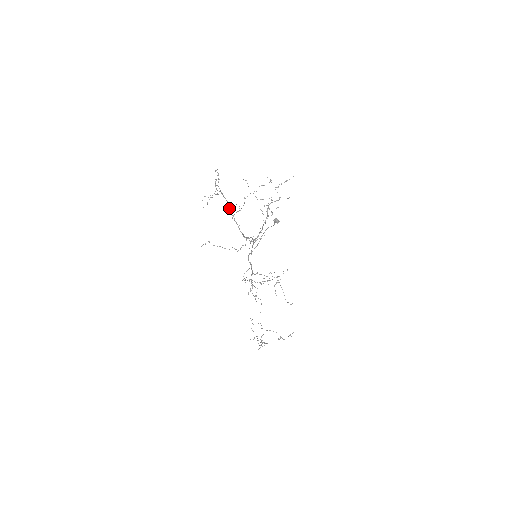
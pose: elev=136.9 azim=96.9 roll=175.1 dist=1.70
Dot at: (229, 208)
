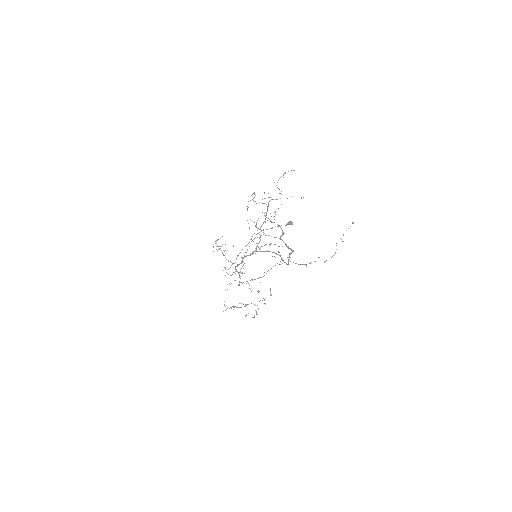
Dot at: (290, 254)
